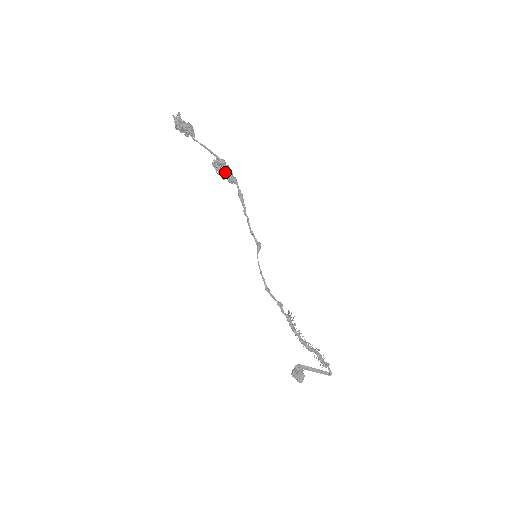
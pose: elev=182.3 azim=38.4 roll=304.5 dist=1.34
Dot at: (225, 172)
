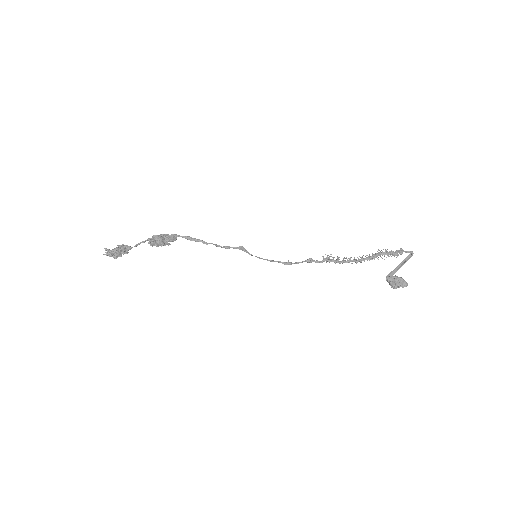
Dot at: (161, 240)
